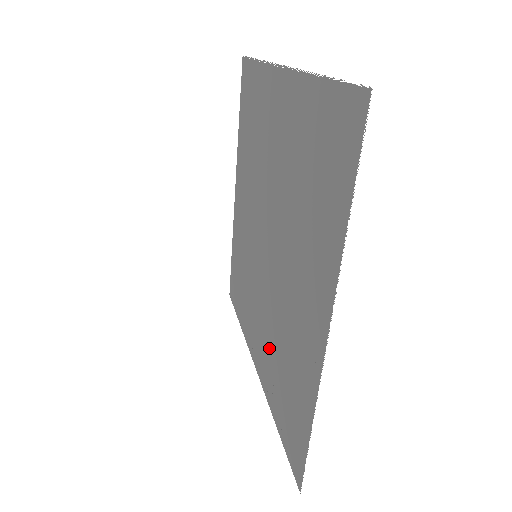
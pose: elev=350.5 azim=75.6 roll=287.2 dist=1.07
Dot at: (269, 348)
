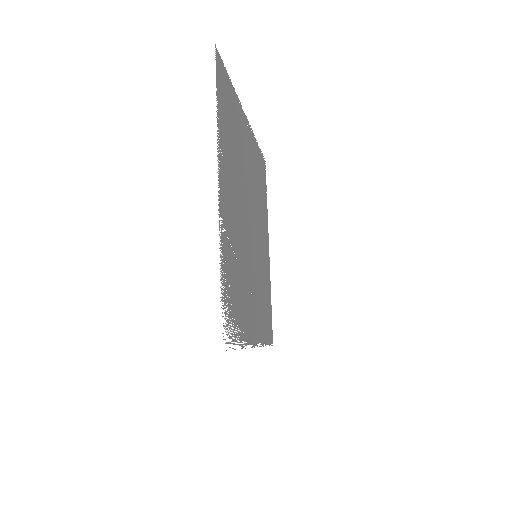
Dot at: (245, 297)
